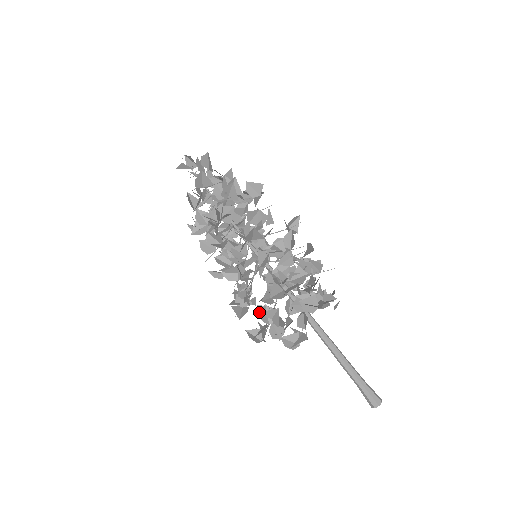
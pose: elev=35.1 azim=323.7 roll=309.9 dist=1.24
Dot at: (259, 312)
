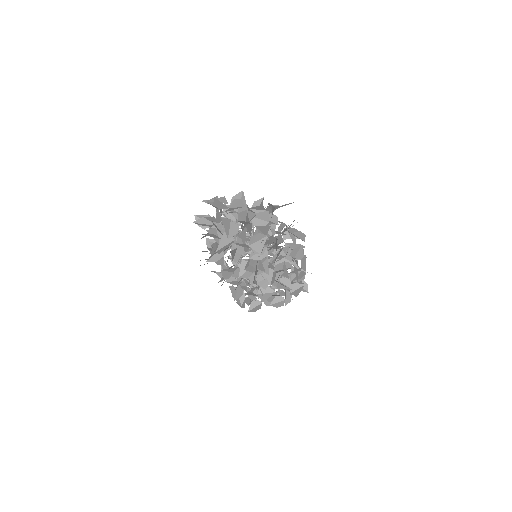
Dot at: occluded
